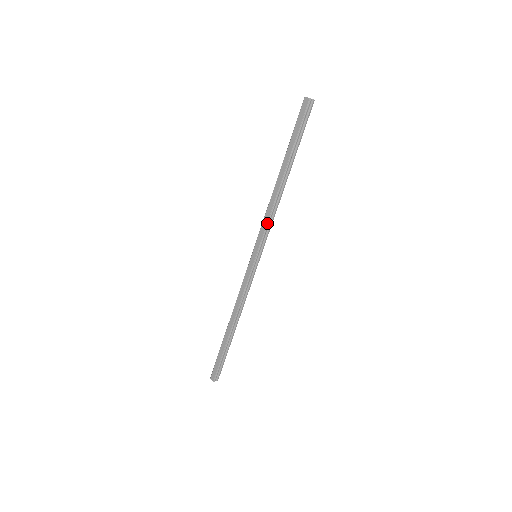
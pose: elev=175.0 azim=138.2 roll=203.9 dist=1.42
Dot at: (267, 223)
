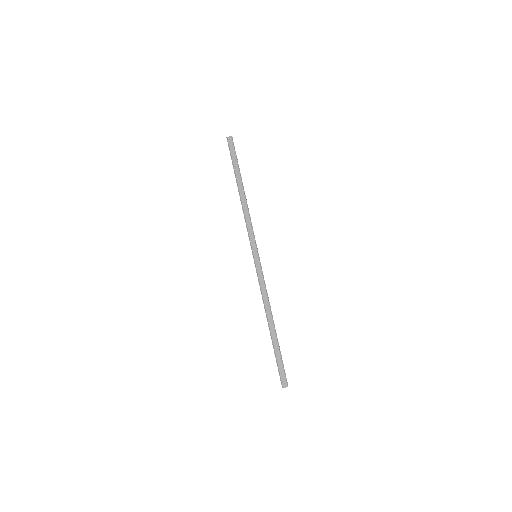
Dot at: (251, 225)
